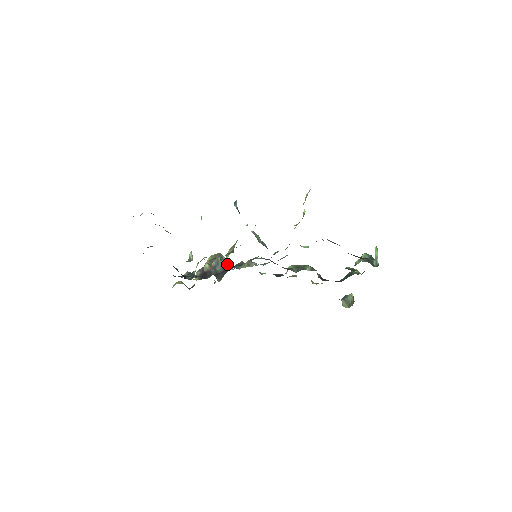
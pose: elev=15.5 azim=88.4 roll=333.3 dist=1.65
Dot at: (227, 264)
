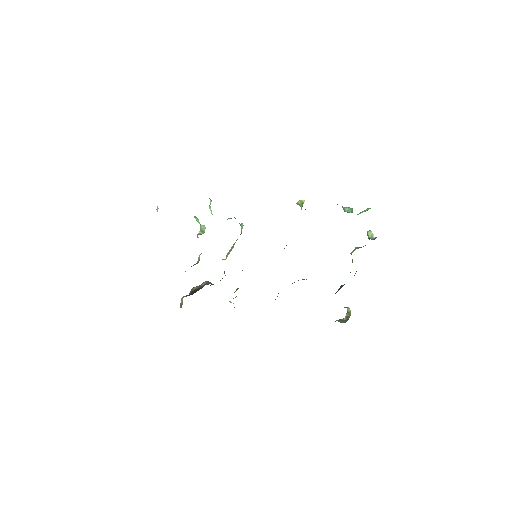
Dot at: occluded
